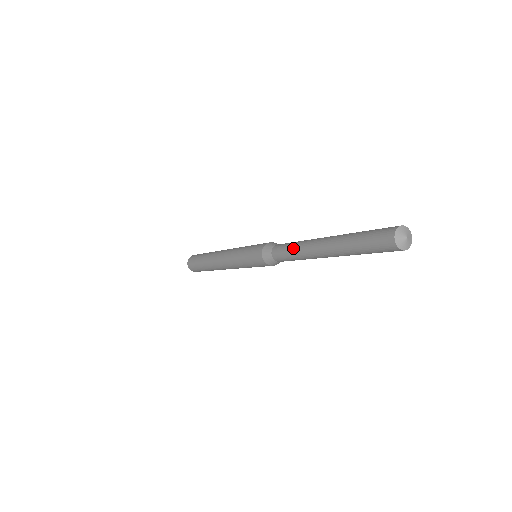
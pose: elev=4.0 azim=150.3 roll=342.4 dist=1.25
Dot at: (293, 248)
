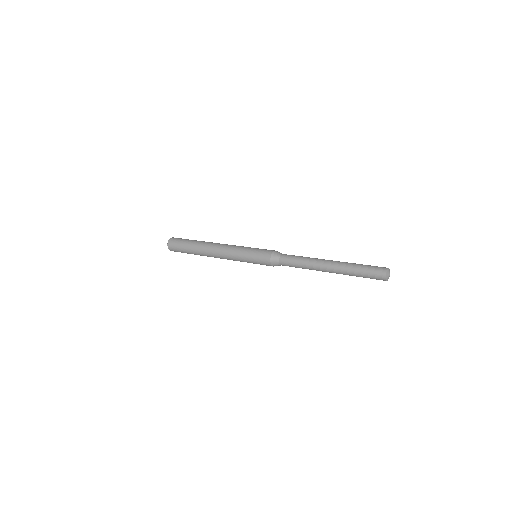
Dot at: (303, 258)
